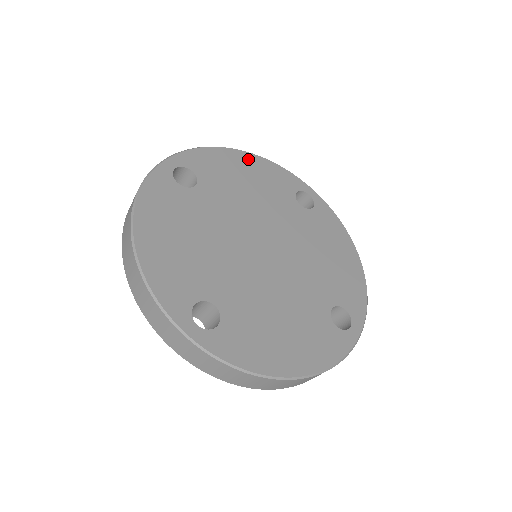
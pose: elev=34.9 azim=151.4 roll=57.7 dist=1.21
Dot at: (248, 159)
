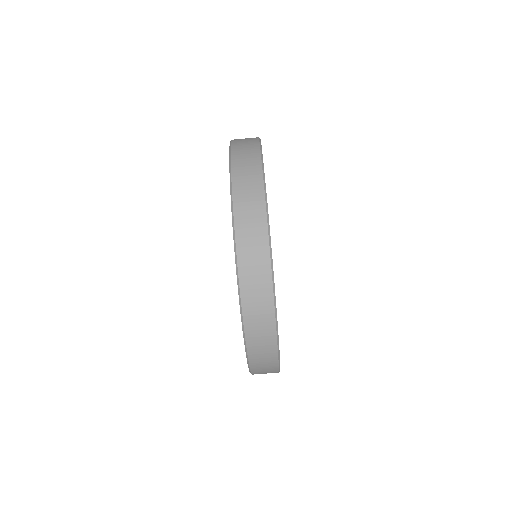
Dot at: occluded
